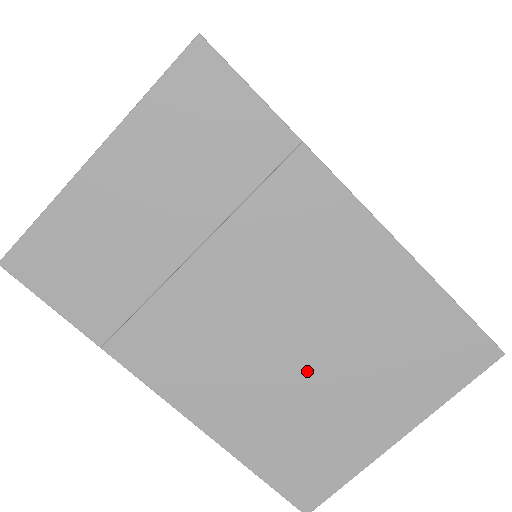
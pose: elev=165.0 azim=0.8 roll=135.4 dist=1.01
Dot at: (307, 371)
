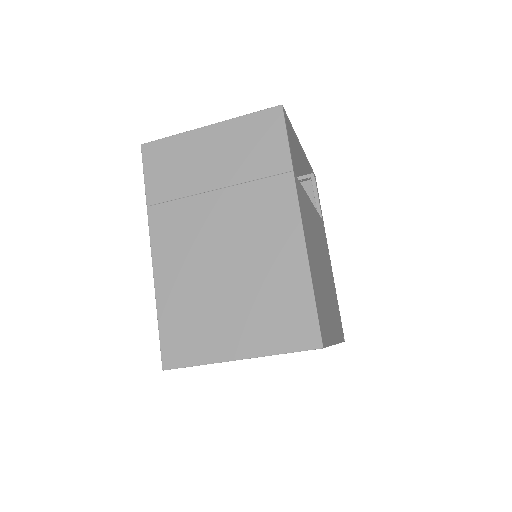
Dot at: (221, 283)
